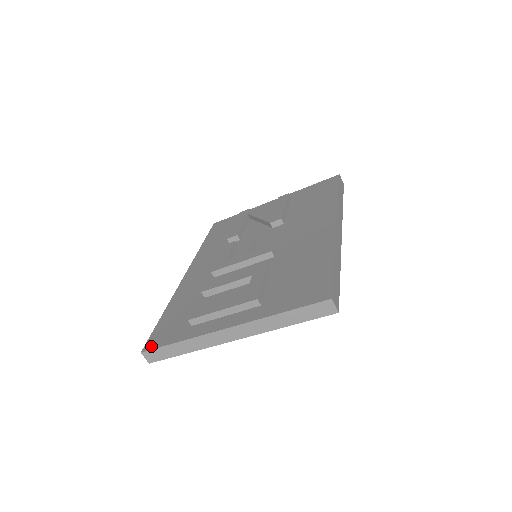
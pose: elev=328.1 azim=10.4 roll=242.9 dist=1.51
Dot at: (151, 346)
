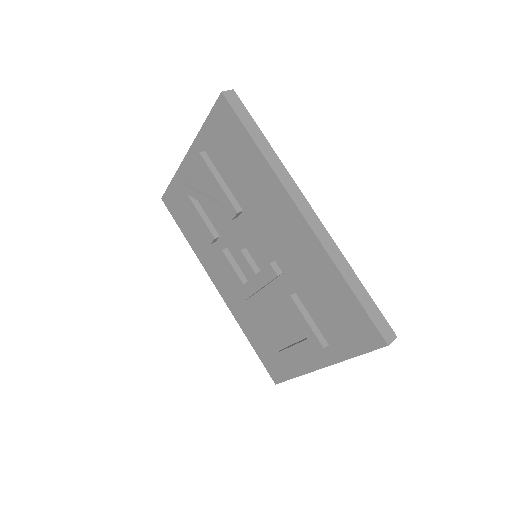
Dot at: (277, 380)
